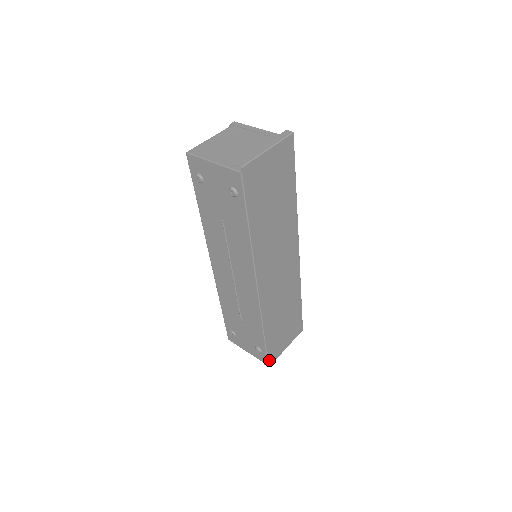
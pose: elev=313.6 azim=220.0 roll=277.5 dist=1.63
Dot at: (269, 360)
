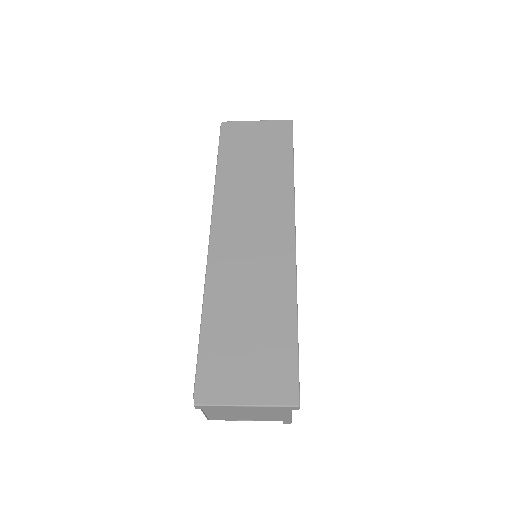
Dot at: (199, 387)
